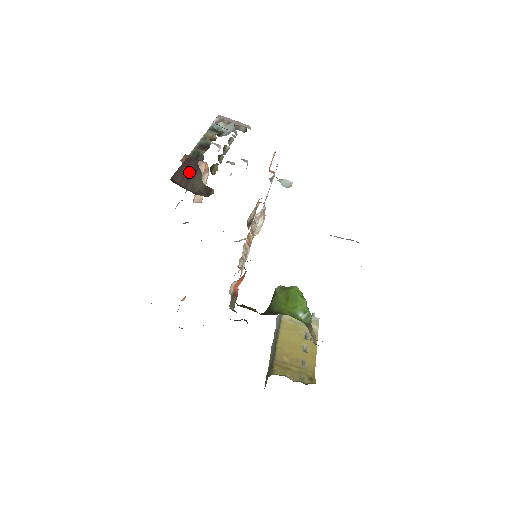
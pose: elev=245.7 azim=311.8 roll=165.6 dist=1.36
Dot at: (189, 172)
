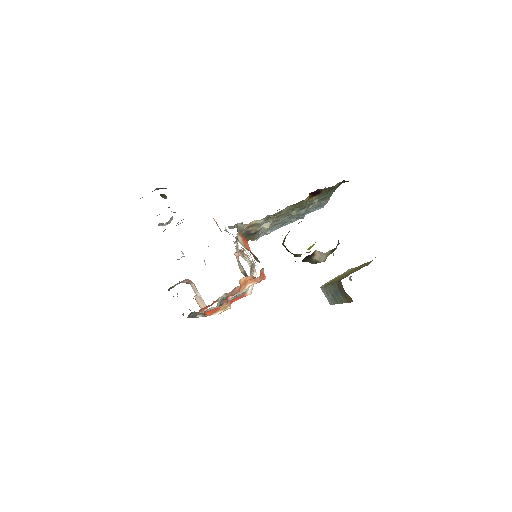
Dot at: occluded
